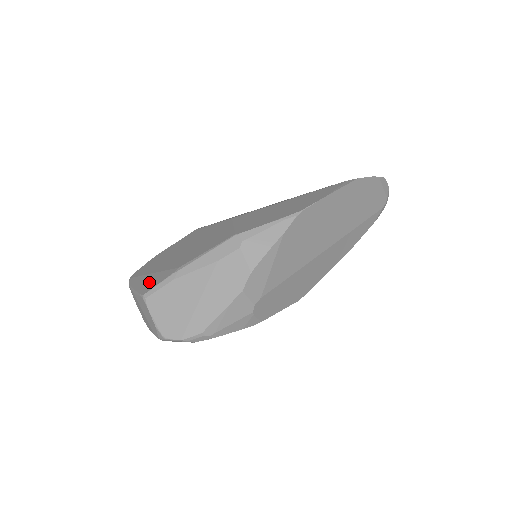
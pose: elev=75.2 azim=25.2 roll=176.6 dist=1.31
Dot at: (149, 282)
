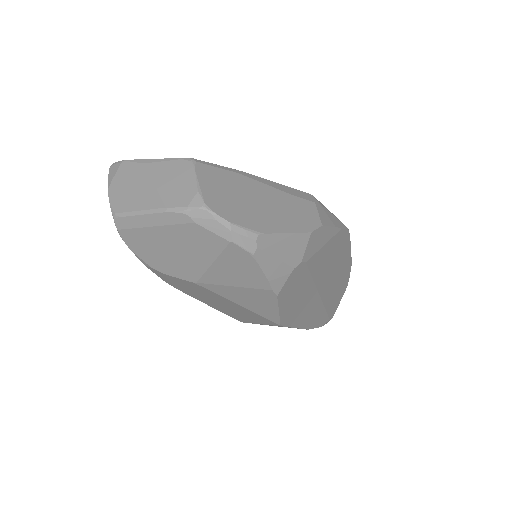
Dot at: occluded
